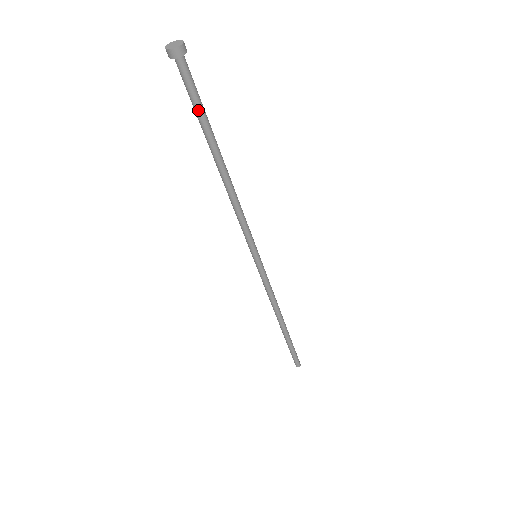
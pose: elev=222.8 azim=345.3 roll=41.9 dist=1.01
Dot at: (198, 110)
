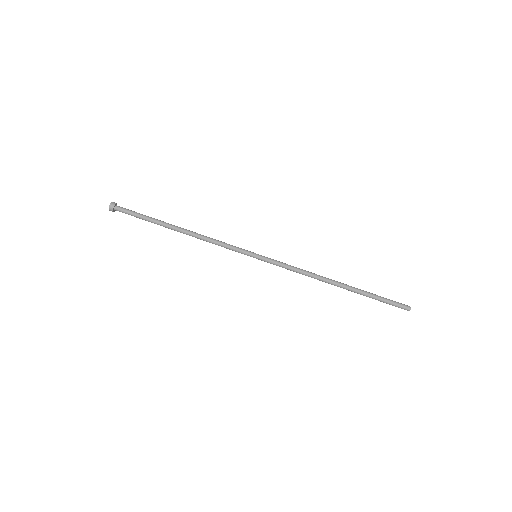
Dot at: (142, 219)
